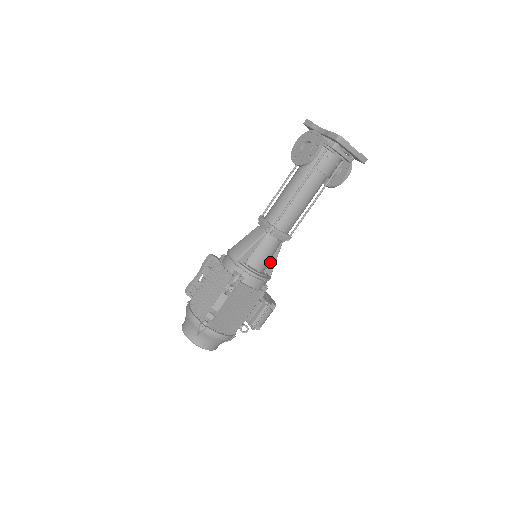
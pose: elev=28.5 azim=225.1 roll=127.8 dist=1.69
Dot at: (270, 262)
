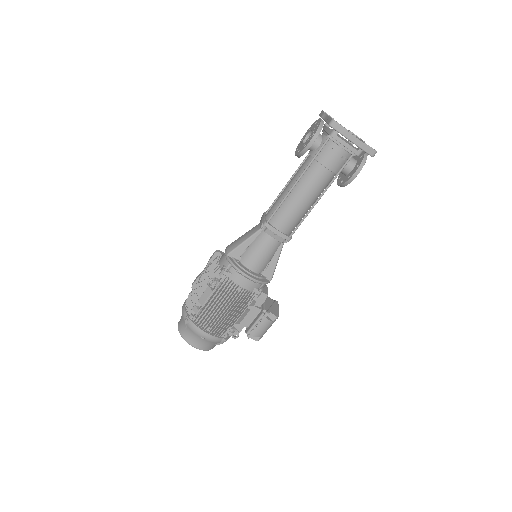
Dot at: (269, 264)
